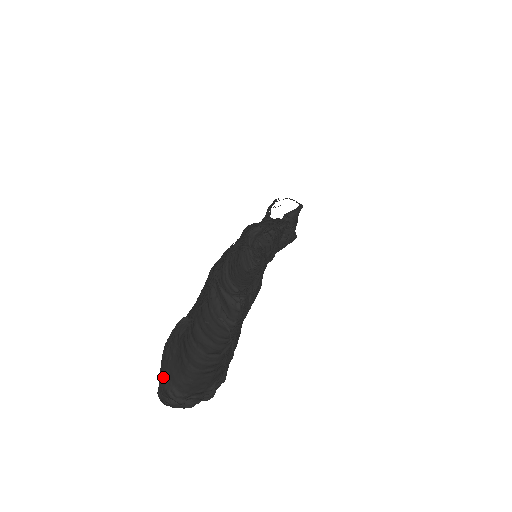
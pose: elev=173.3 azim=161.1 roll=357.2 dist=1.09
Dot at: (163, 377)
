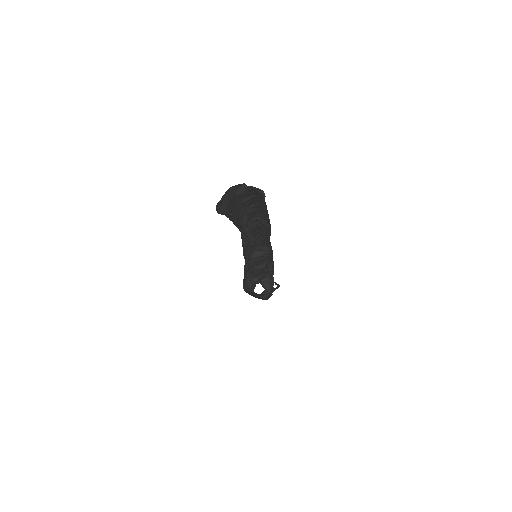
Dot at: (224, 198)
